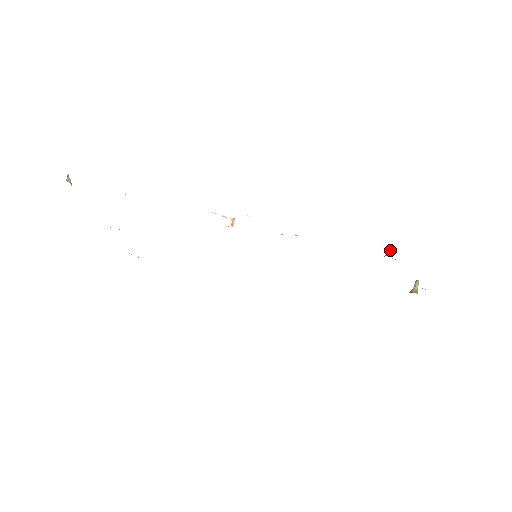
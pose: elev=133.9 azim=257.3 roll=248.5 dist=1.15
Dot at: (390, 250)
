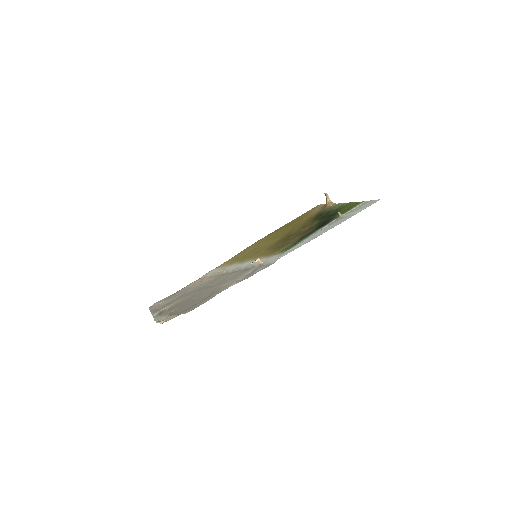
Dot at: (339, 212)
